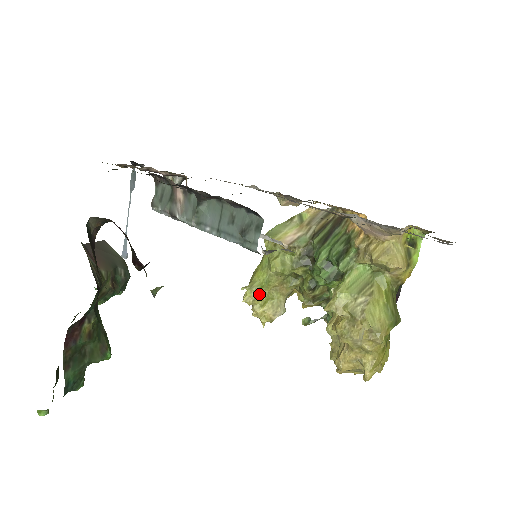
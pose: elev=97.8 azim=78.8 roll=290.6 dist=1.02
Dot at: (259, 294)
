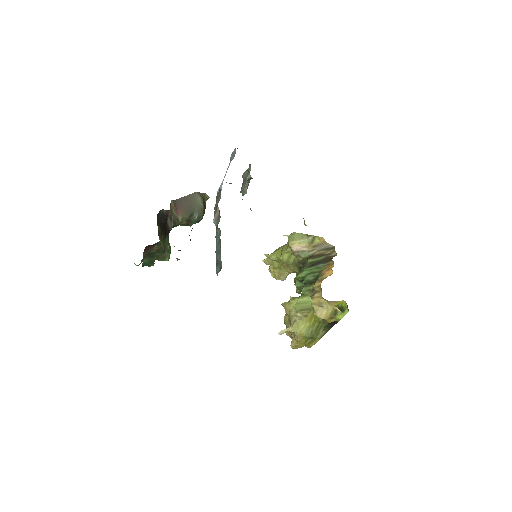
Dot at: (274, 262)
